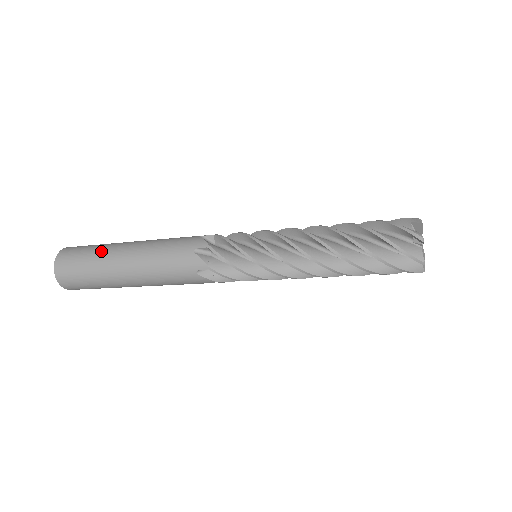
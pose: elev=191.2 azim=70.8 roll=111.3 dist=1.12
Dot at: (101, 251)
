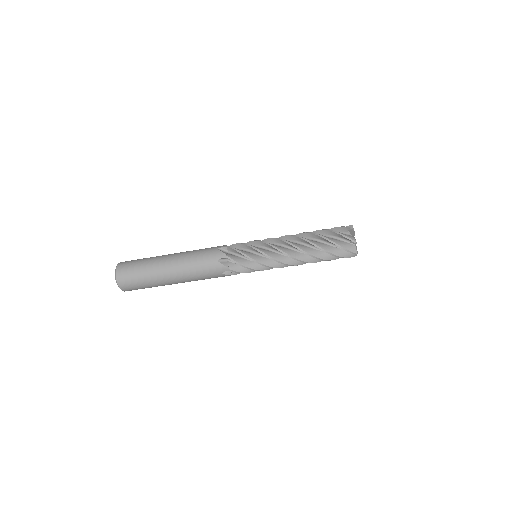
Dot at: (150, 266)
